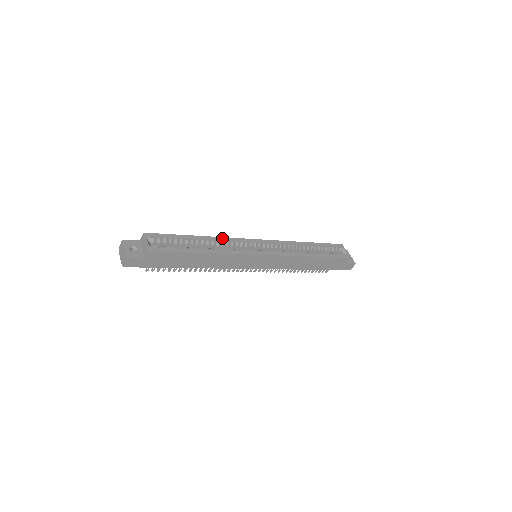
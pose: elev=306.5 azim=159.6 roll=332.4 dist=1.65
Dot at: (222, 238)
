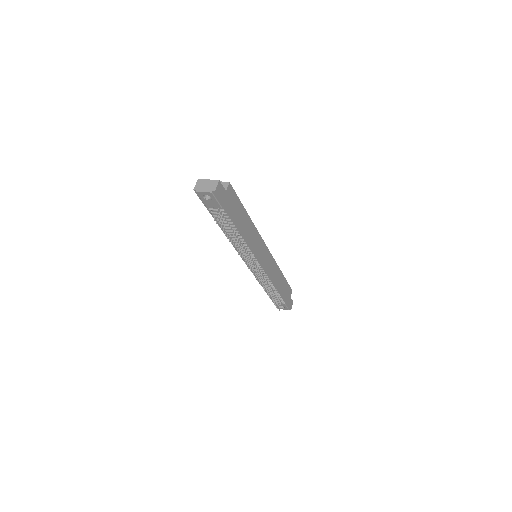
Dot at: occluded
